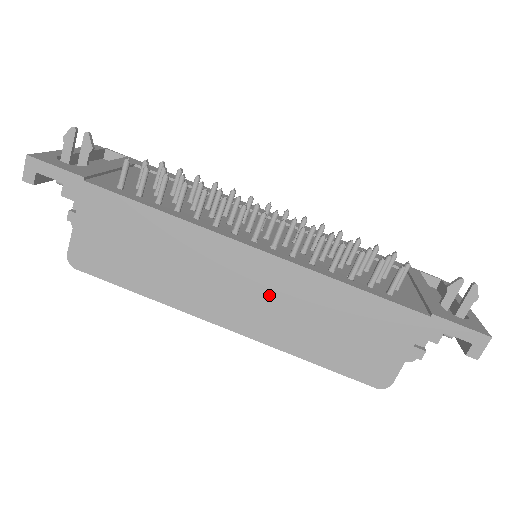
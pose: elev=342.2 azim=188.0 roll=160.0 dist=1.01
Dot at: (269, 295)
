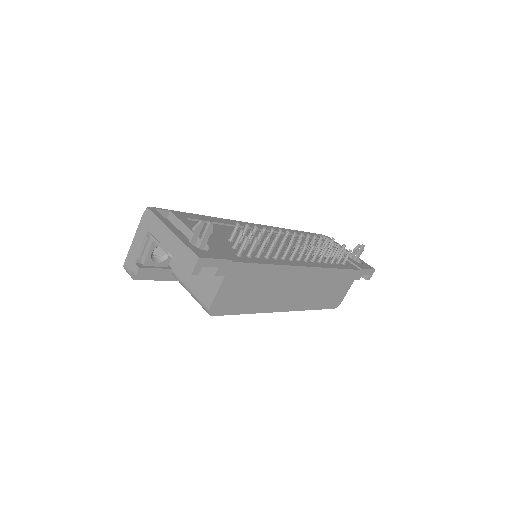
Dot at: (307, 287)
